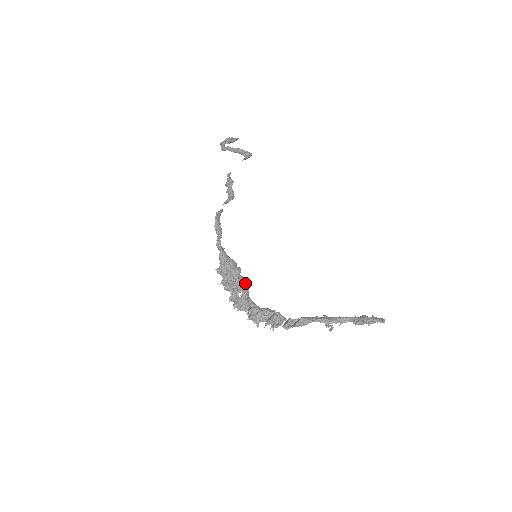
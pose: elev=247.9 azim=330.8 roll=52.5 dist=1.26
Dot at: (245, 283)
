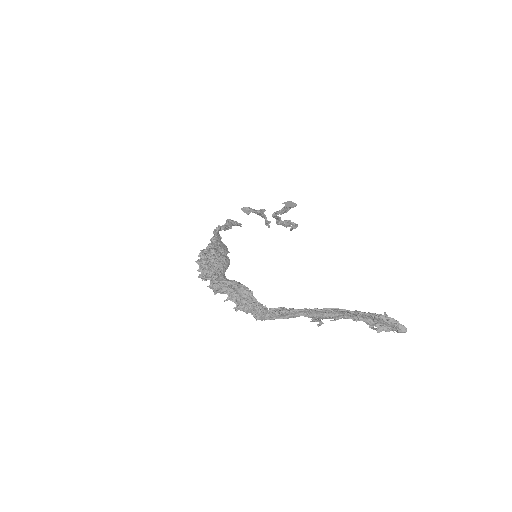
Dot at: (225, 257)
